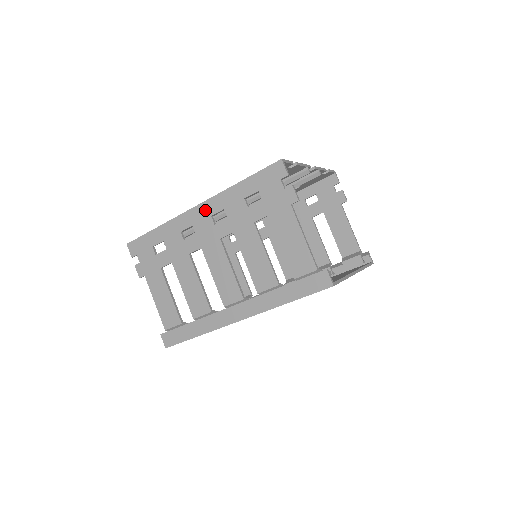
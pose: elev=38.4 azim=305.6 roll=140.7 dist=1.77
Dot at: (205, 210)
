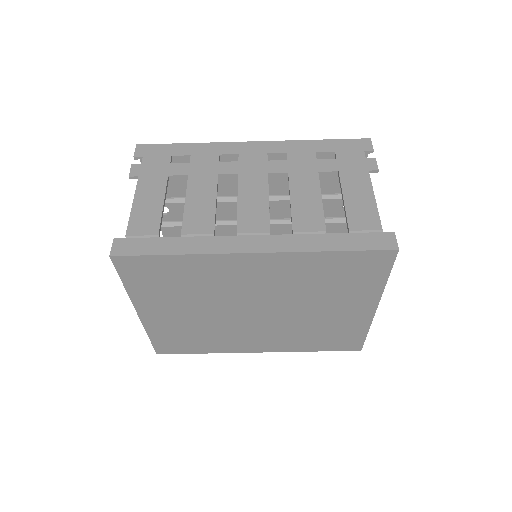
Dot at: (263, 147)
